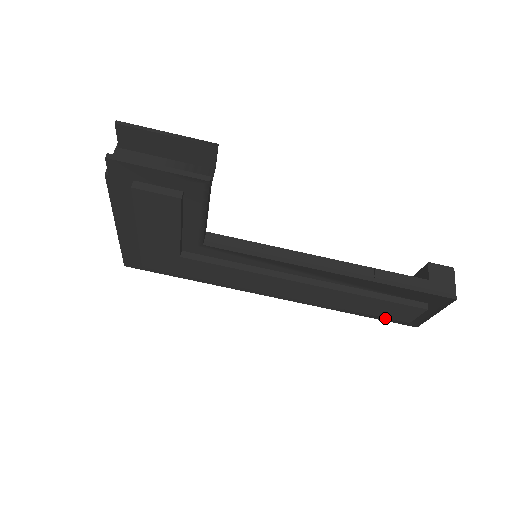
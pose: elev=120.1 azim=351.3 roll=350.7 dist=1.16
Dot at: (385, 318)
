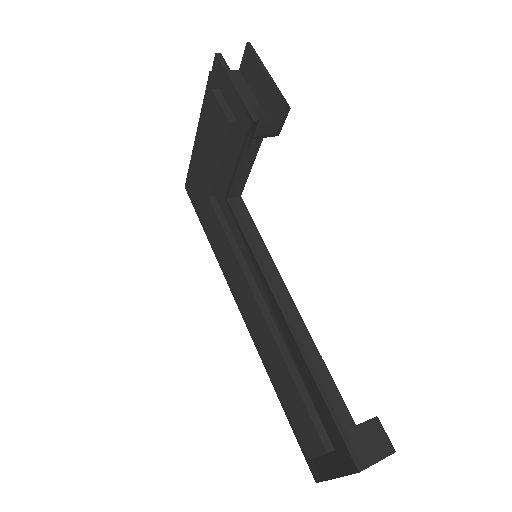
Dot at: occluded
